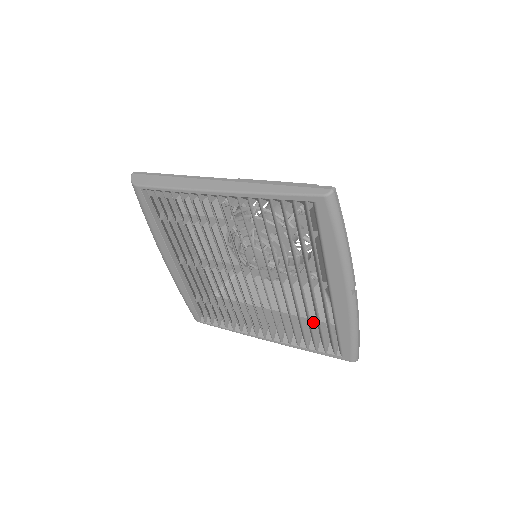
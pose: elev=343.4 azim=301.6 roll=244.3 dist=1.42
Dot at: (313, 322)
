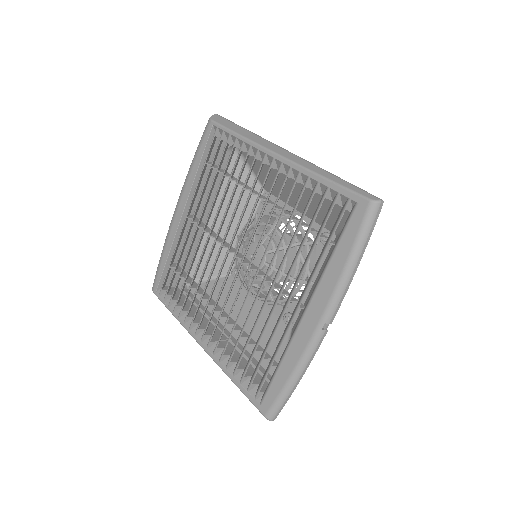
Dot at: (260, 348)
